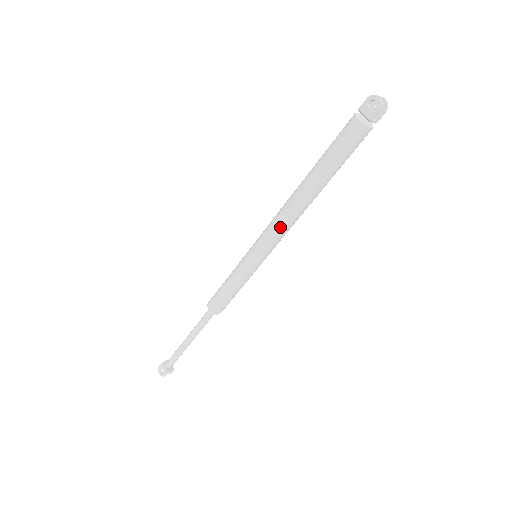
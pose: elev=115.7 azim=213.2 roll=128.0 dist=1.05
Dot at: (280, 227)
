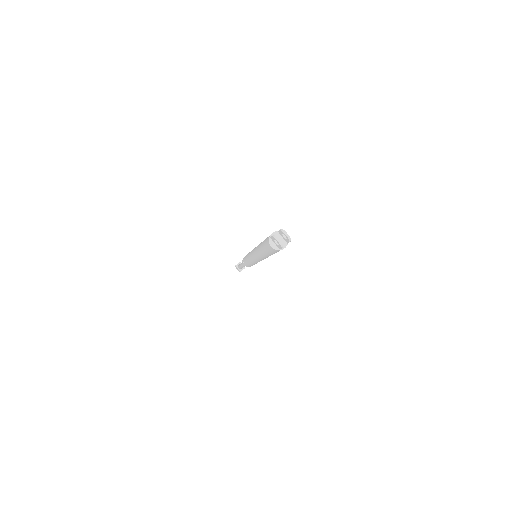
Dot at: (259, 259)
